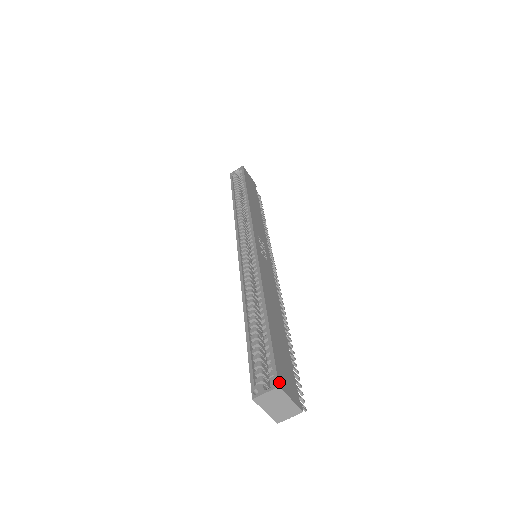
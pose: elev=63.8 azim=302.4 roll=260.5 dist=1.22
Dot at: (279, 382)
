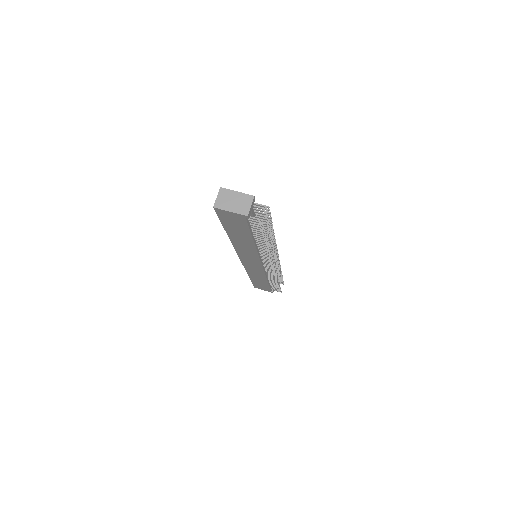
Dot at: (223, 190)
